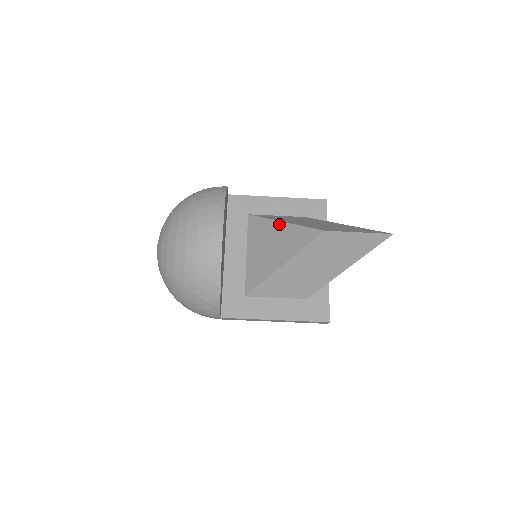
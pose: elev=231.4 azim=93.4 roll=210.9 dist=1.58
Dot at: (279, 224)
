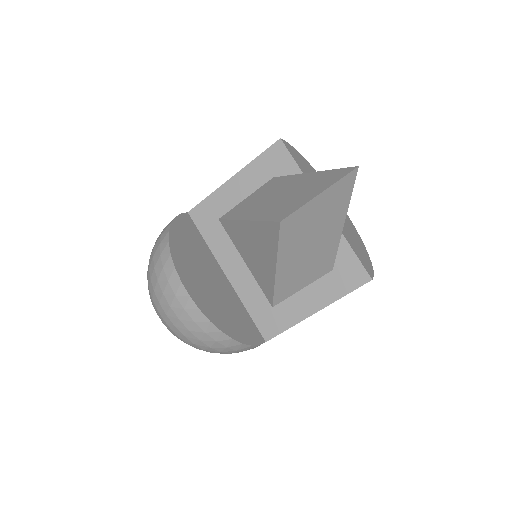
Dot at: (244, 224)
